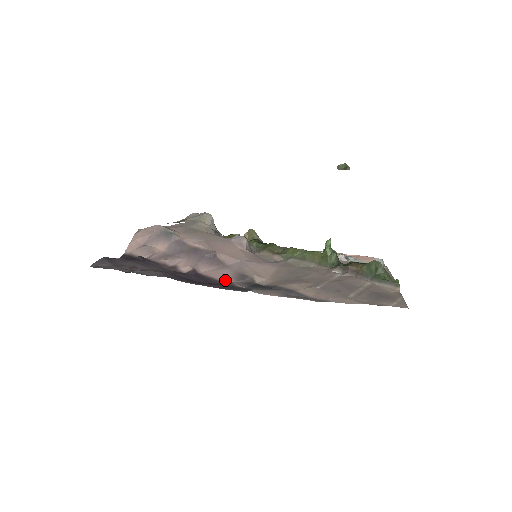
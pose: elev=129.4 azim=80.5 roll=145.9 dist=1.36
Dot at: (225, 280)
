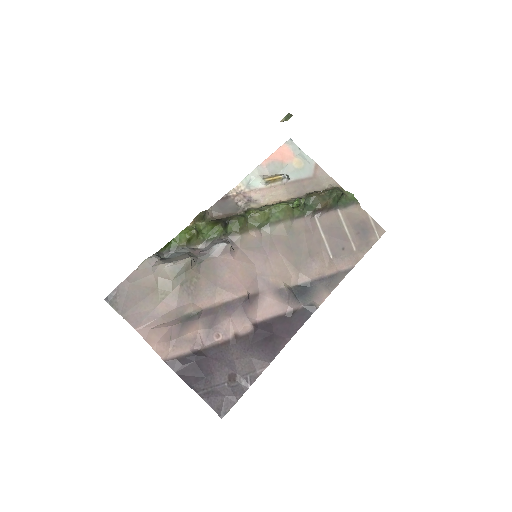
Dot at: (282, 311)
